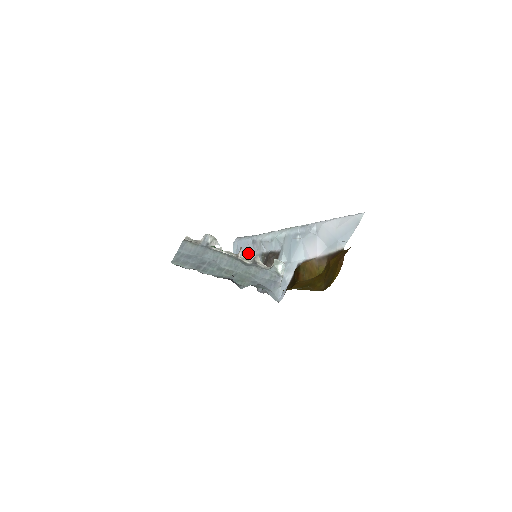
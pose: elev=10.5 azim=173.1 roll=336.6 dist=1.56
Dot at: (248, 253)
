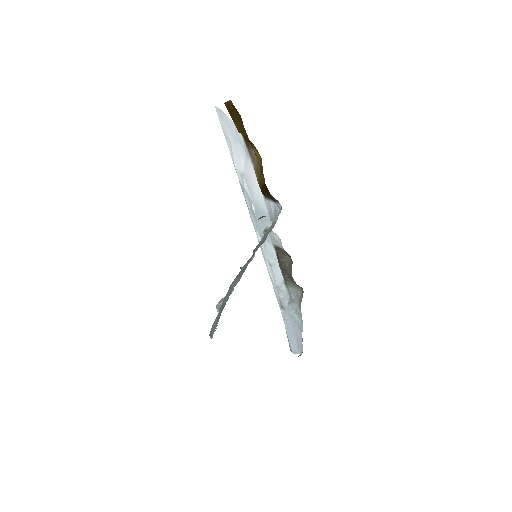
Dot at: (291, 316)
